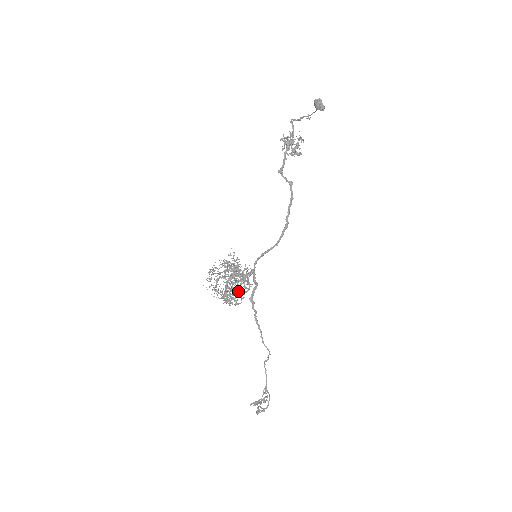
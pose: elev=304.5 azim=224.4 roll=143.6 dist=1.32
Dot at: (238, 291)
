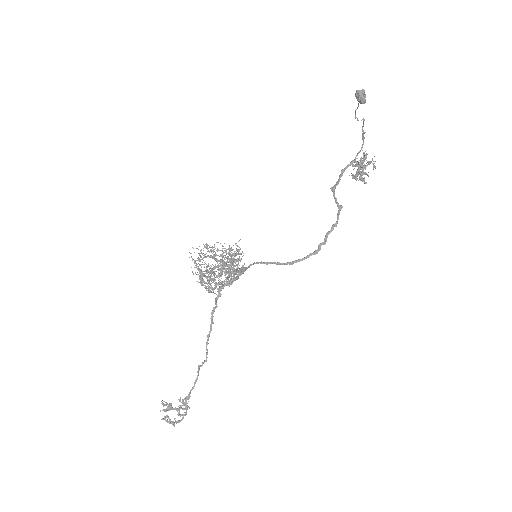
Dot at: occluded
